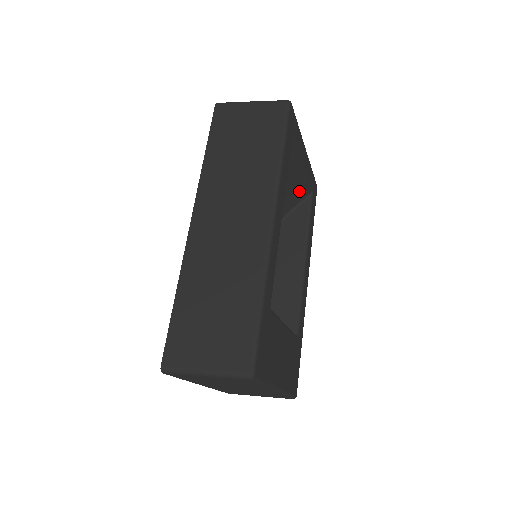
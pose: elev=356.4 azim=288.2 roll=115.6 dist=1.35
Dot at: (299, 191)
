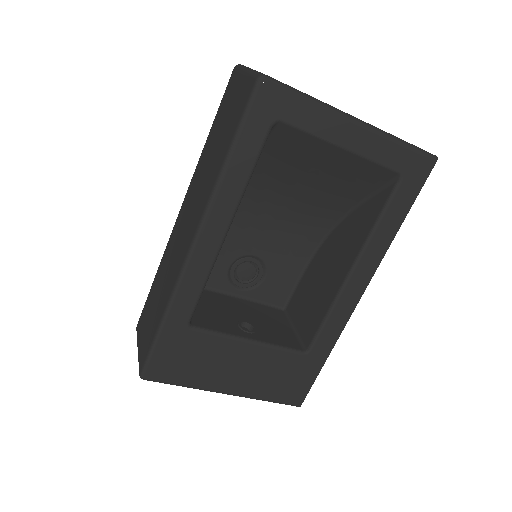
Dot at: (368, 175)
